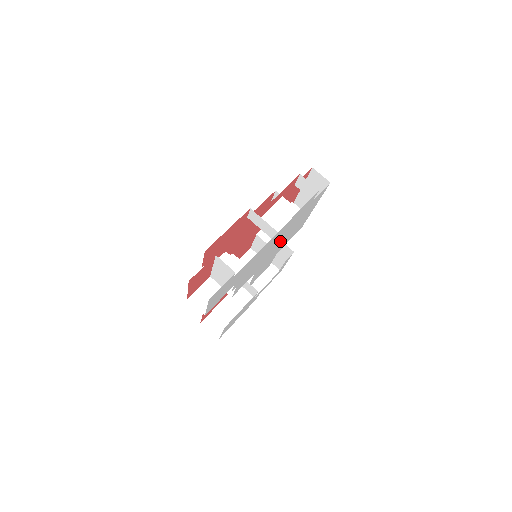
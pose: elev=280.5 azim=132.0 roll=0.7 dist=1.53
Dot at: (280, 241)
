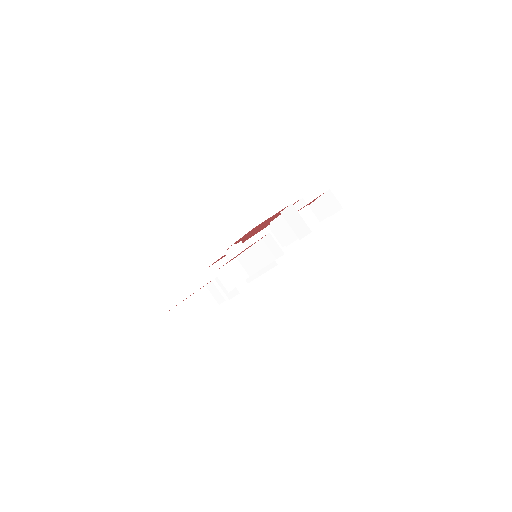
Dot at: occluded
